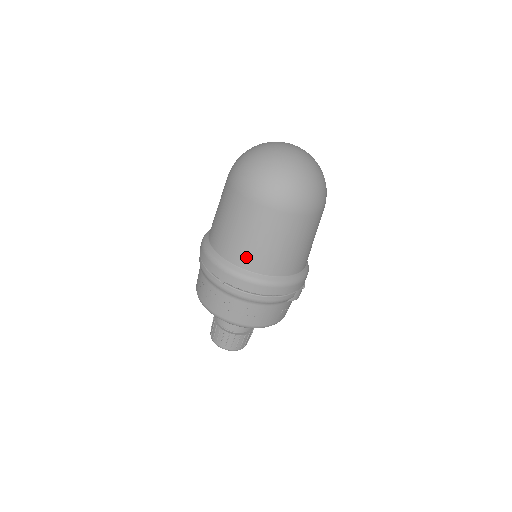
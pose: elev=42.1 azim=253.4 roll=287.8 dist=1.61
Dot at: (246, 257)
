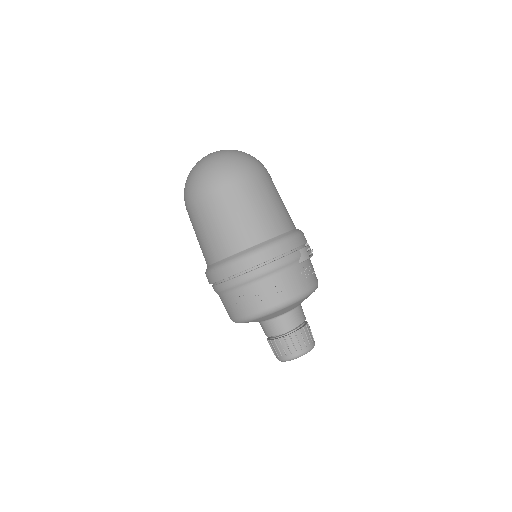
Dot at: (228, 243)
